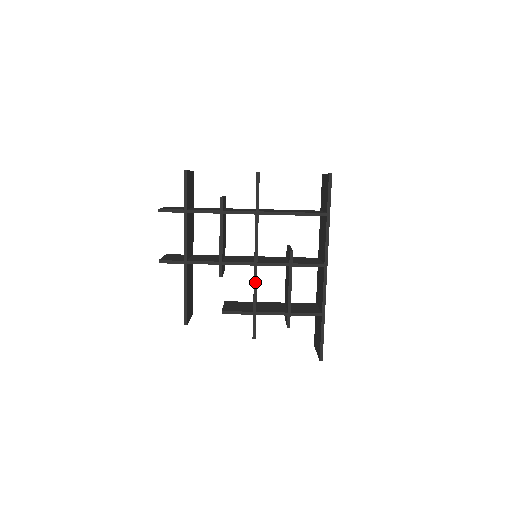
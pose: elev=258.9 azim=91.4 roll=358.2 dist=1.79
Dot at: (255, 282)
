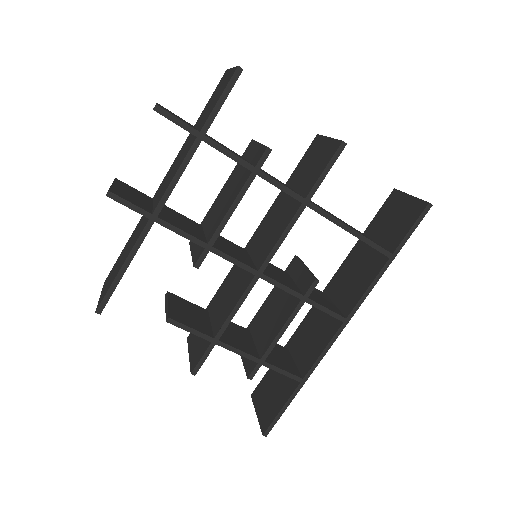
Dot at: (242, 299)
